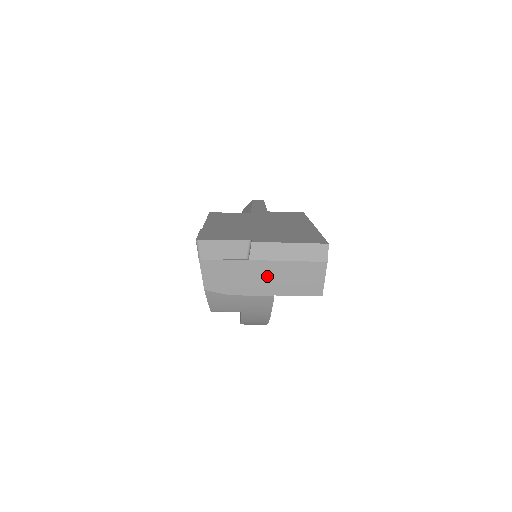
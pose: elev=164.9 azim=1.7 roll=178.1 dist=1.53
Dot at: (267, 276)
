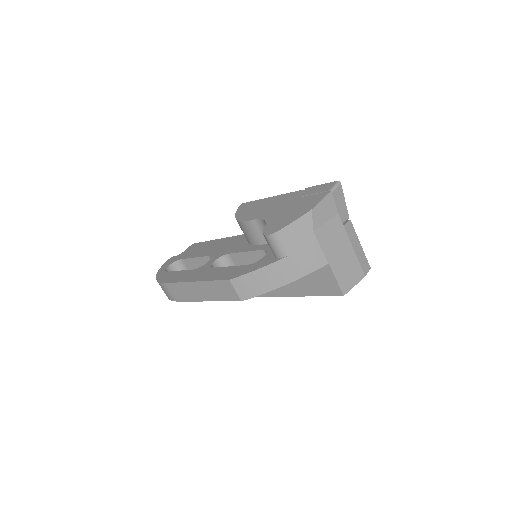
Dot at: (339, 247)
